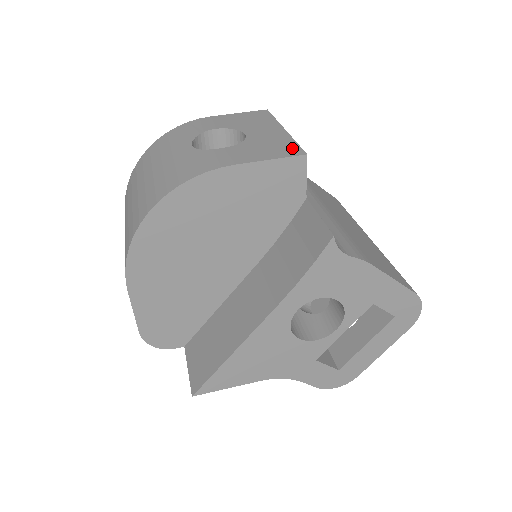
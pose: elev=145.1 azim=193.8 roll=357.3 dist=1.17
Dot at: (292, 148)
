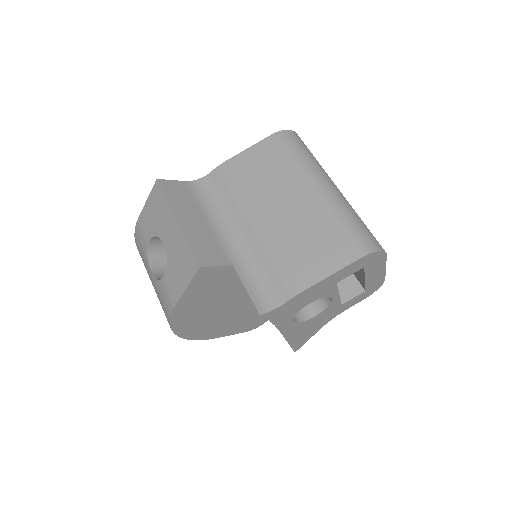
Dot at: (190, 260)
